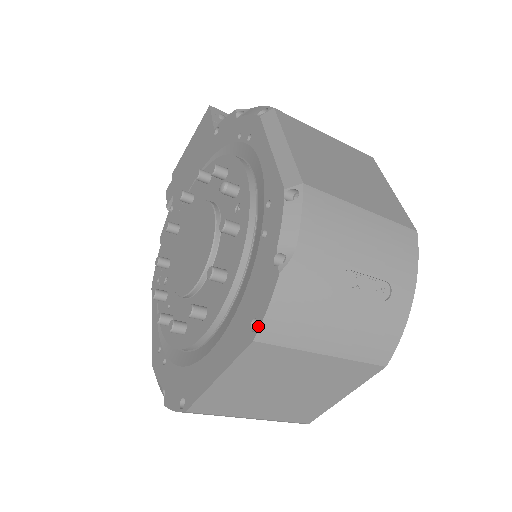
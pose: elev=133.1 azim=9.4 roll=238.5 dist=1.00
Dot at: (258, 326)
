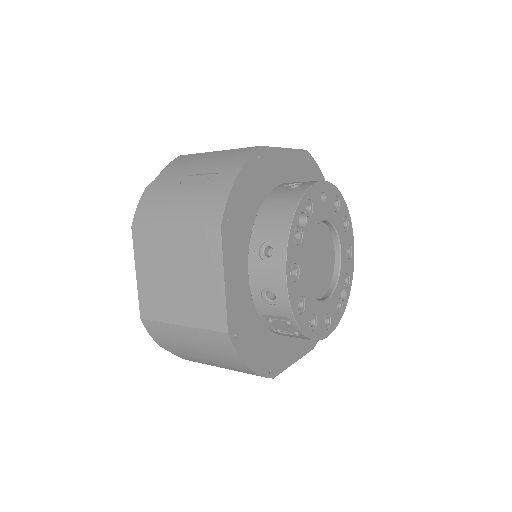
Dot at: (134, 219)
